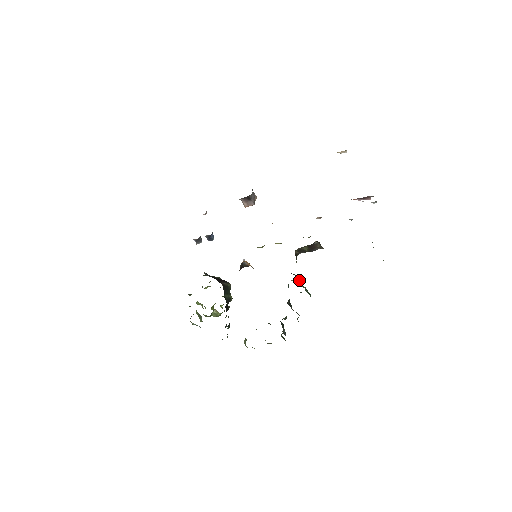
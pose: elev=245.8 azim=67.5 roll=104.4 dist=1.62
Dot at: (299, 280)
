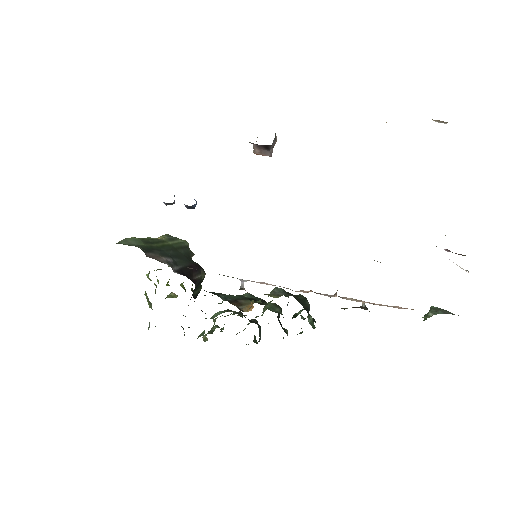
Dot at: (308, 312)
